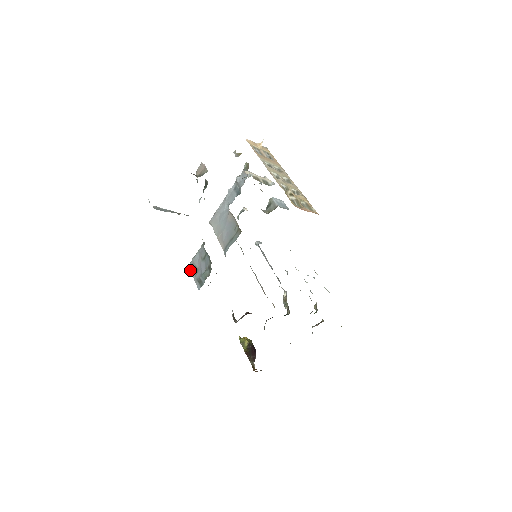
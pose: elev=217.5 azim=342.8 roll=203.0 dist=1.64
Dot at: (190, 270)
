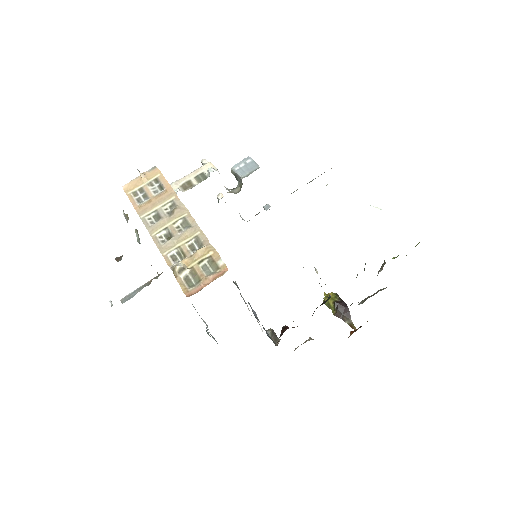
Dot at: (203, 321)
